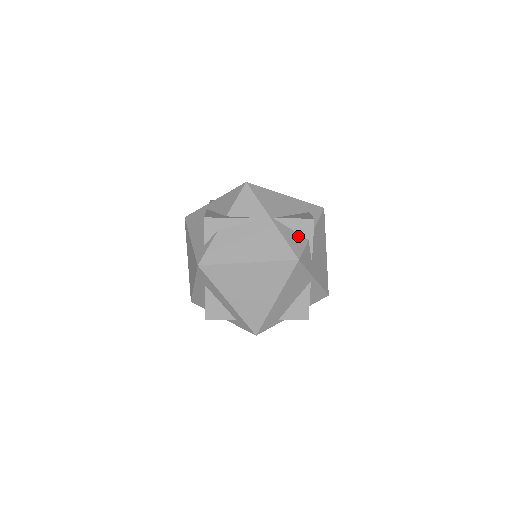
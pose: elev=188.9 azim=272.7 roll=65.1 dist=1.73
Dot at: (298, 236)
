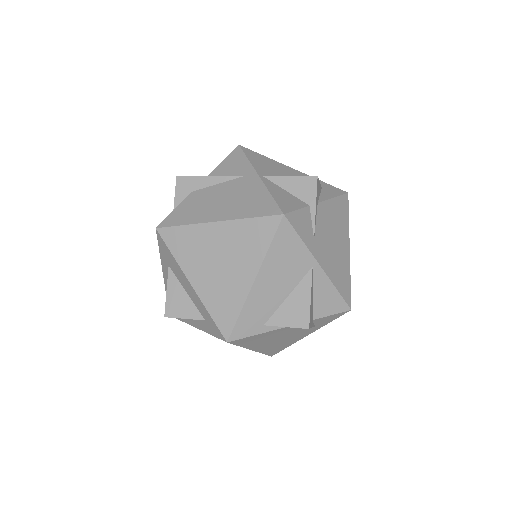
Dot at: (294, 198)
